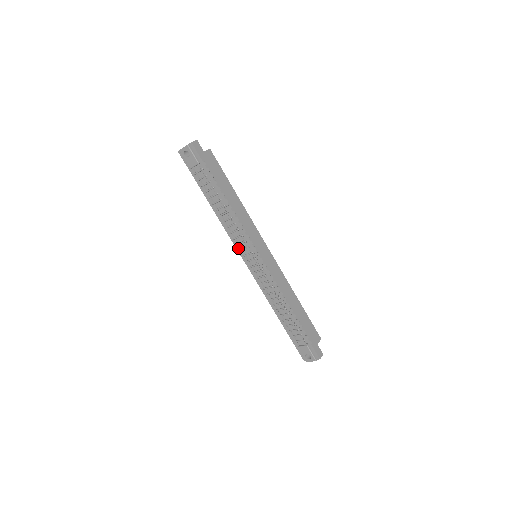
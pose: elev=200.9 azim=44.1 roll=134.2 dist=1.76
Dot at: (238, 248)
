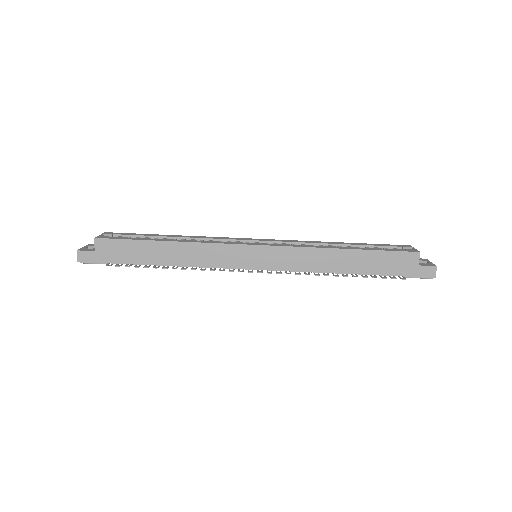
Dot at: occluded
